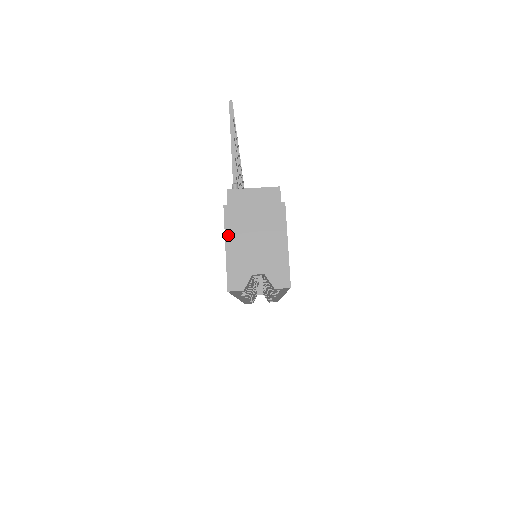
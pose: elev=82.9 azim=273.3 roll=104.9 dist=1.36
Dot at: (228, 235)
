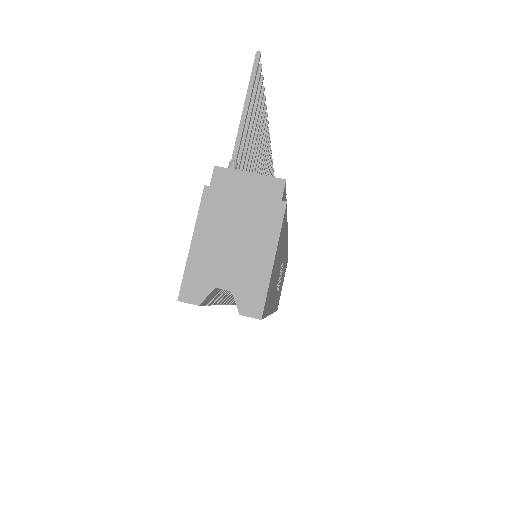
Dot at: (199, 226)
